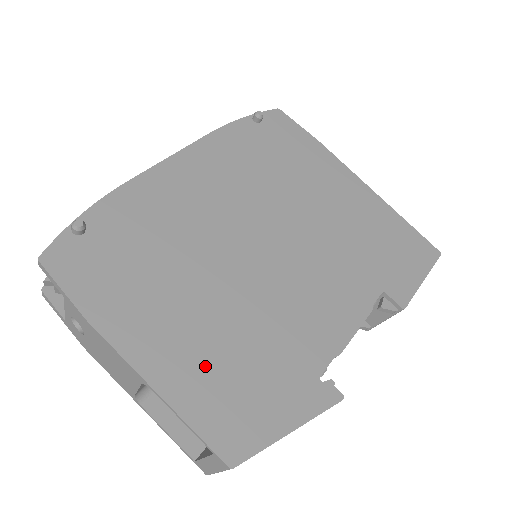
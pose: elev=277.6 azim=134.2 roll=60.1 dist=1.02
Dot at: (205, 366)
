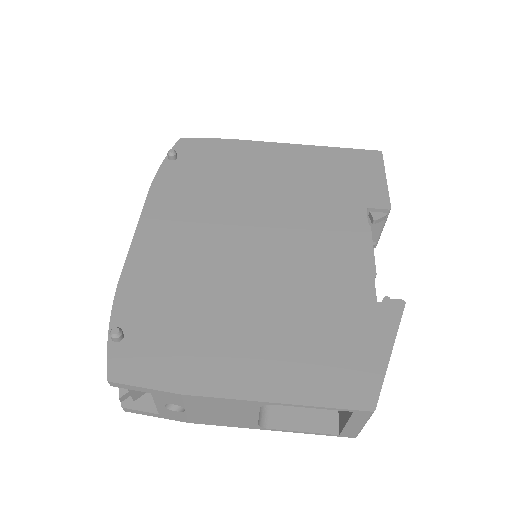
Dot at: (294, 357)
